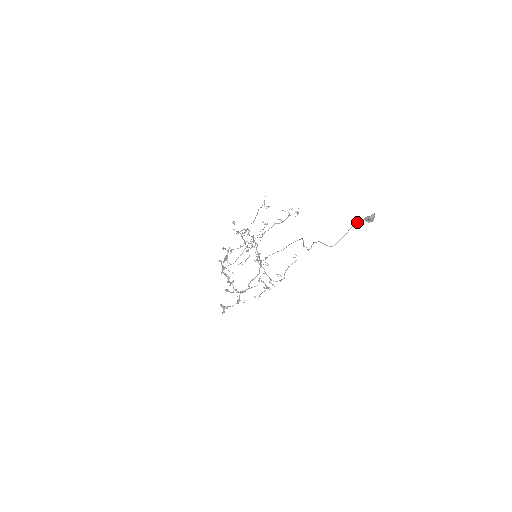
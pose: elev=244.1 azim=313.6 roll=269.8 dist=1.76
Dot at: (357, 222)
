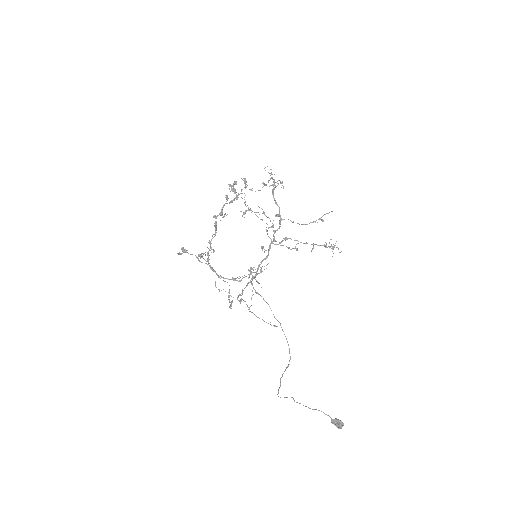
Dot at: occluded
